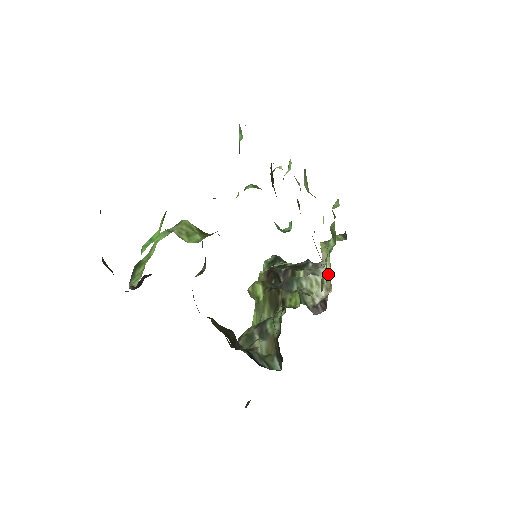
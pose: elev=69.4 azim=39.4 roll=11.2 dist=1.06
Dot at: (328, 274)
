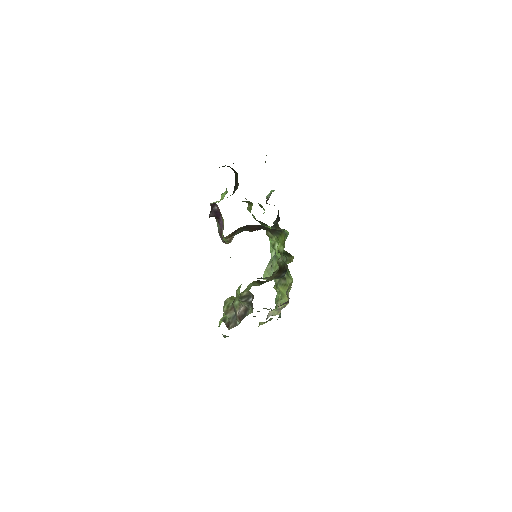
Dot at: (284, 301)
